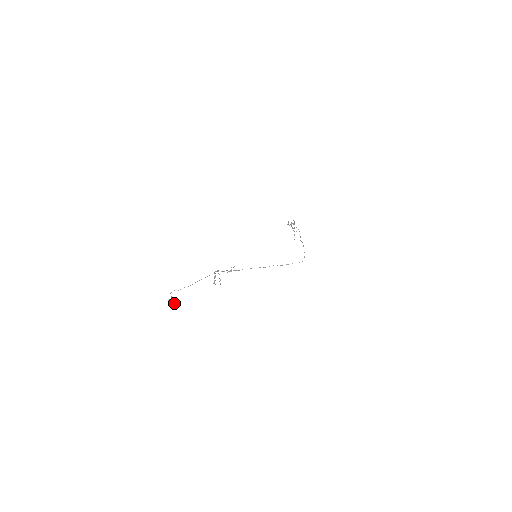
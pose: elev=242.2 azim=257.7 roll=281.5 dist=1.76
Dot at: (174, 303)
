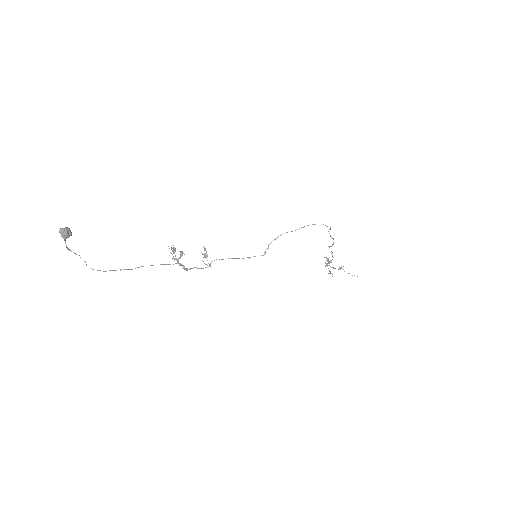
Dot at: (60, 229)
